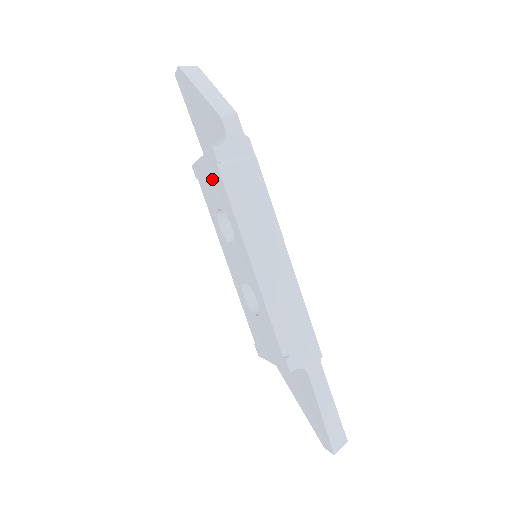
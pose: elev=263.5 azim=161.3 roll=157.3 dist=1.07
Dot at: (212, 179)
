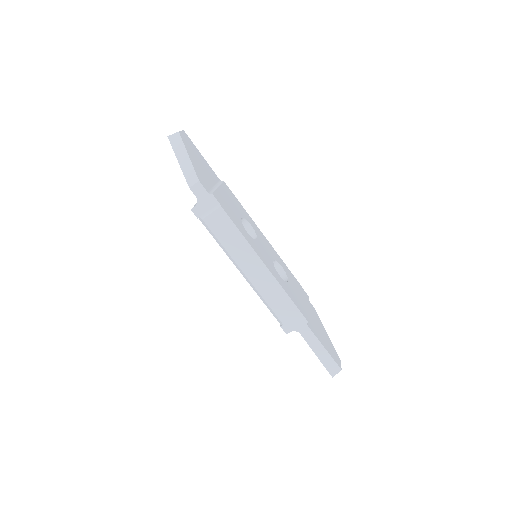
Dot at: occluded
